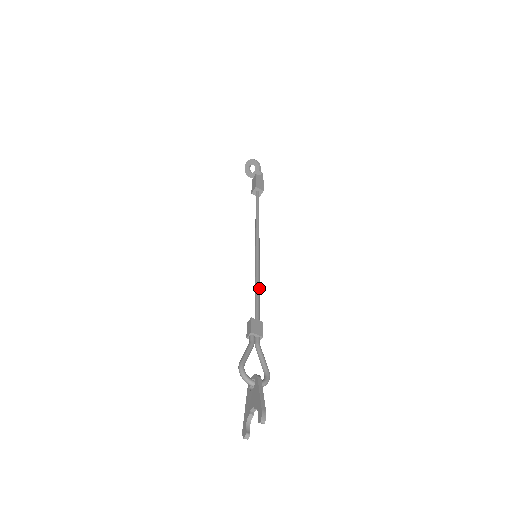
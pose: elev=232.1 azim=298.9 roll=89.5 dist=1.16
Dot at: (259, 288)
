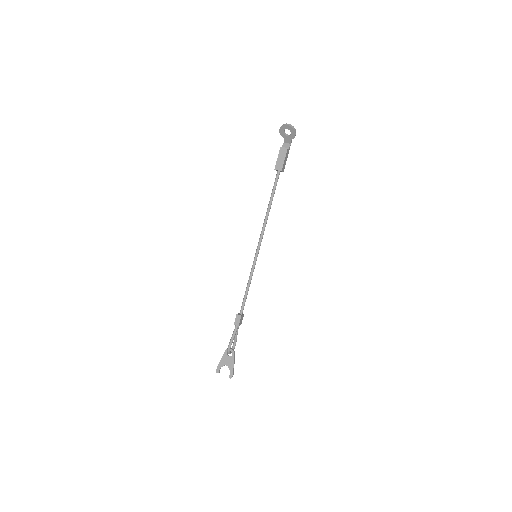
Dot at: occluded
